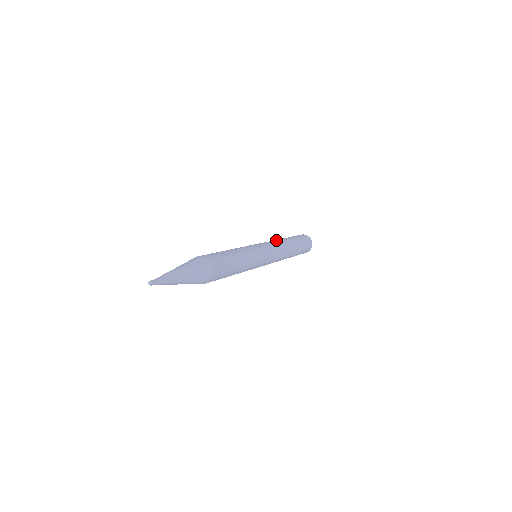
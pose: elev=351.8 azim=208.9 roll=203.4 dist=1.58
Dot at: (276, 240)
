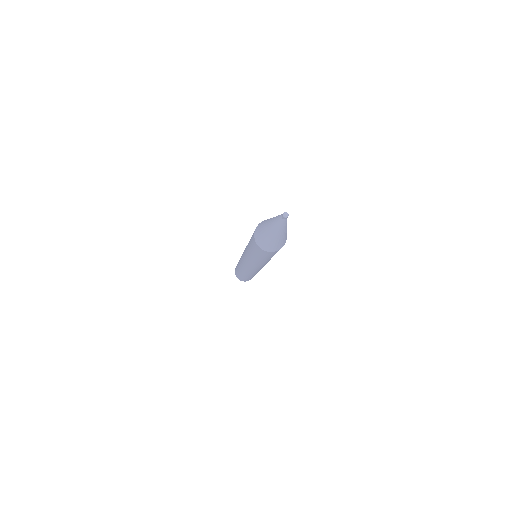
Dot at: occluded
